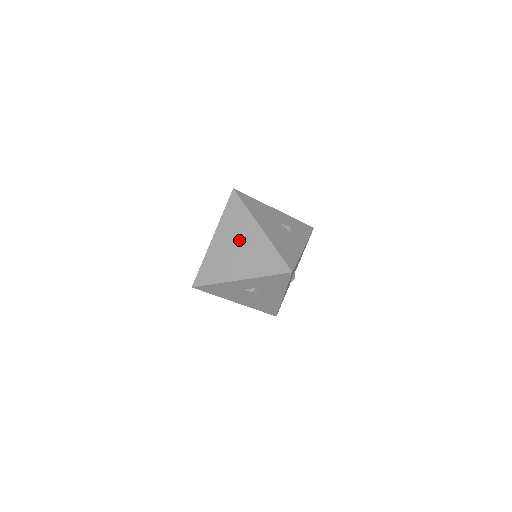
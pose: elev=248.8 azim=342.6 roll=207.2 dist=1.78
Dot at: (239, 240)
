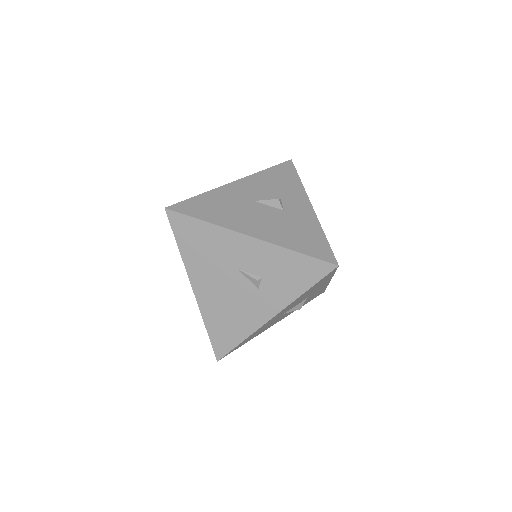
Dot at: occluded
